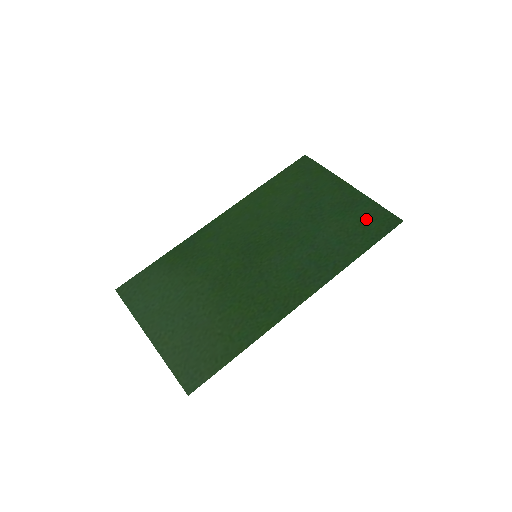
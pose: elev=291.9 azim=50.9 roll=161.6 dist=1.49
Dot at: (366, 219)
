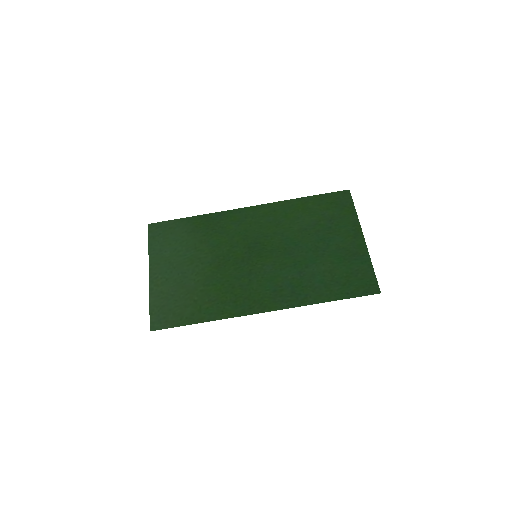
Dot at: (354, 274)
